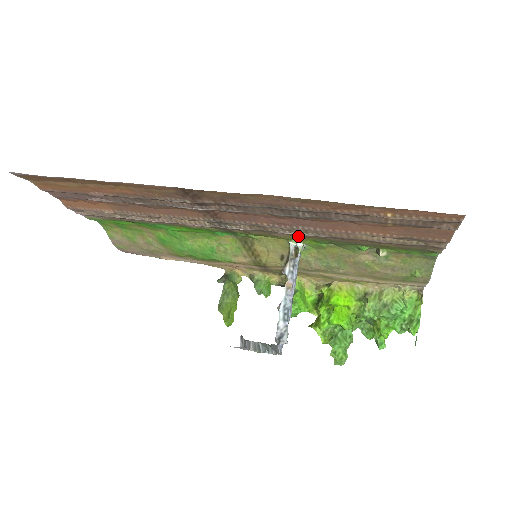
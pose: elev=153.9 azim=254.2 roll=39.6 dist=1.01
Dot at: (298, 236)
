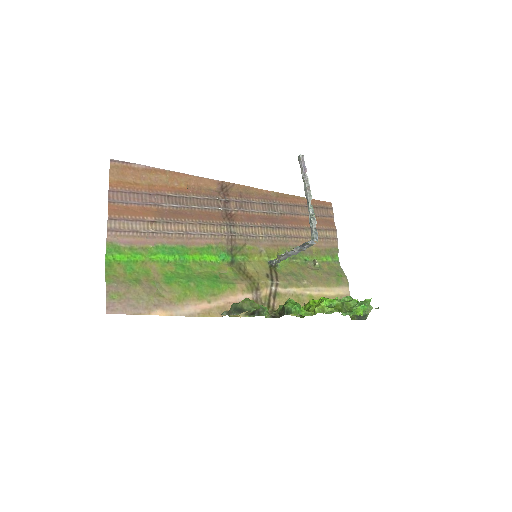
Dot at: (274, 247)
